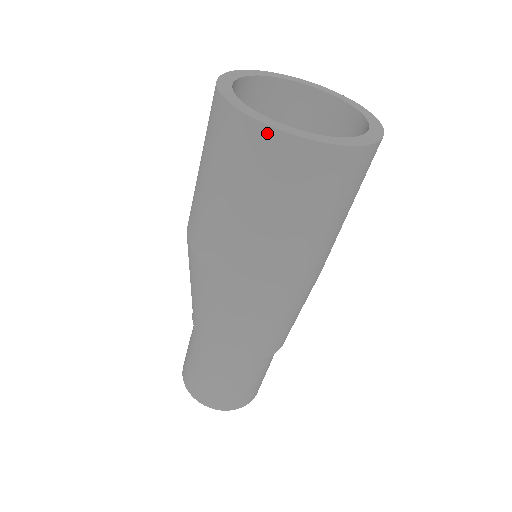
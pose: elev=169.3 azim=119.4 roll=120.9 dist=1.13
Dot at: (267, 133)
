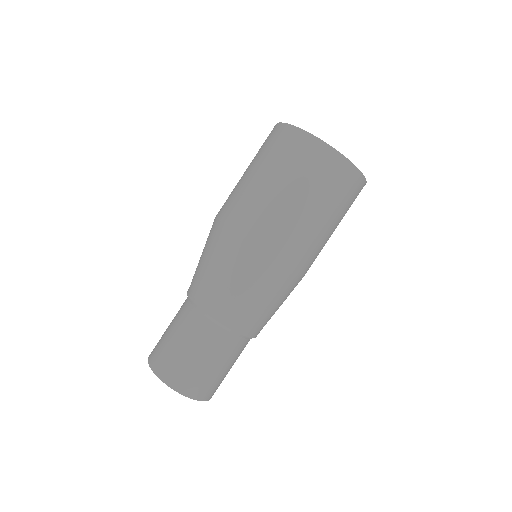
Dot at: (303, 135)
